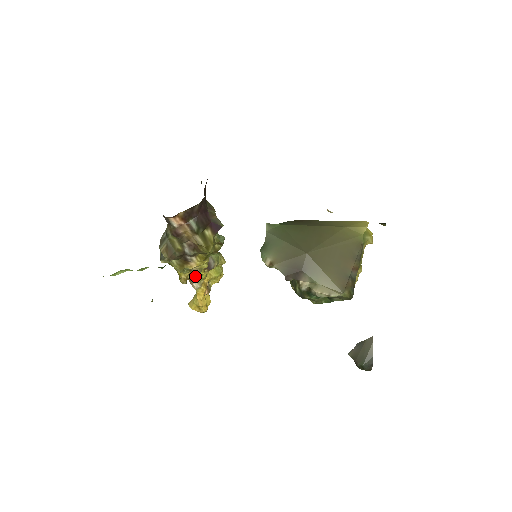
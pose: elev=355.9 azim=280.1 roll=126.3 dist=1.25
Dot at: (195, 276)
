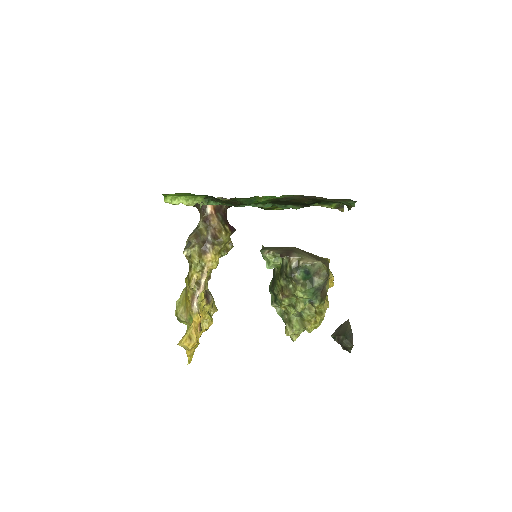
Dot at: (200, 288)
